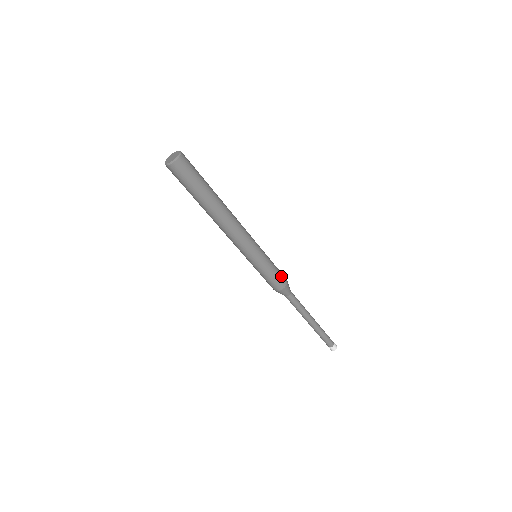
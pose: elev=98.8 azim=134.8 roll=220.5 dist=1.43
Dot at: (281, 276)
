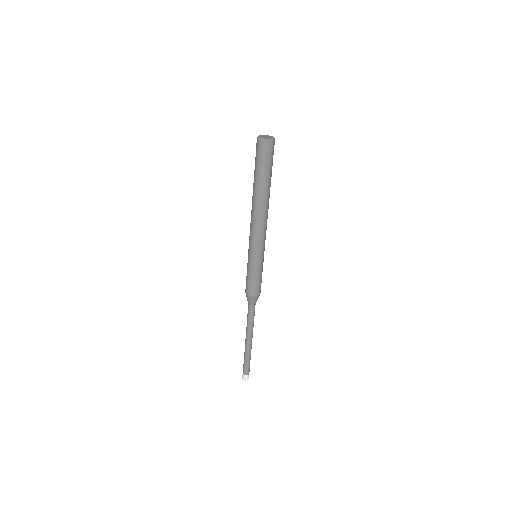
Dot at: occluded
